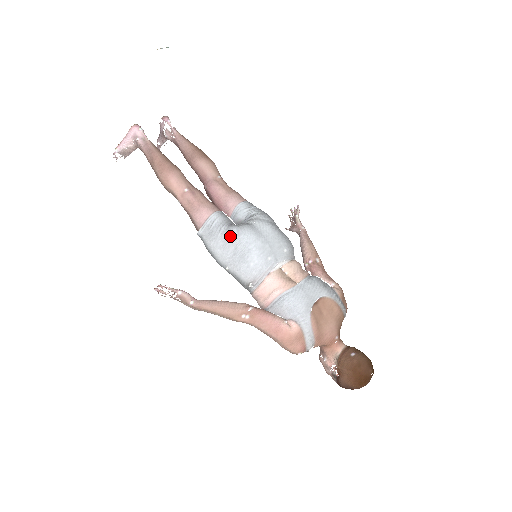
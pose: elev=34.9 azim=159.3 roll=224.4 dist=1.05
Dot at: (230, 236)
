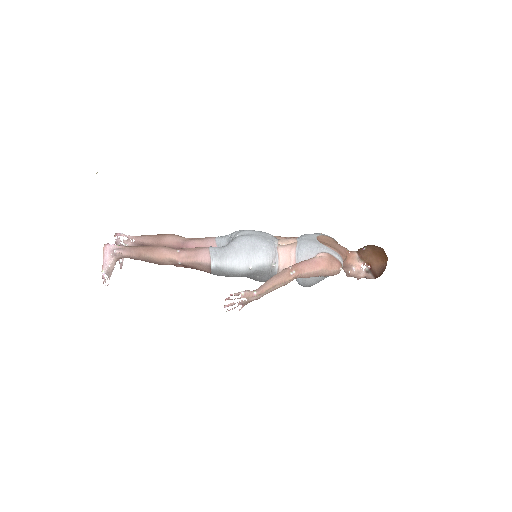
Dot at: (235, 246)
